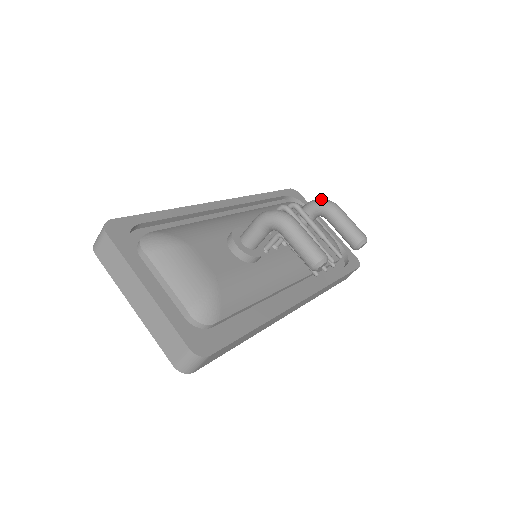
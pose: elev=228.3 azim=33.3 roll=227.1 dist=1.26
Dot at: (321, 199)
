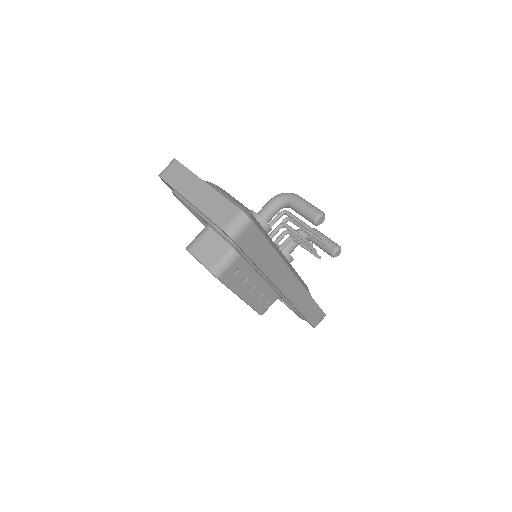
Dot at: occluded
